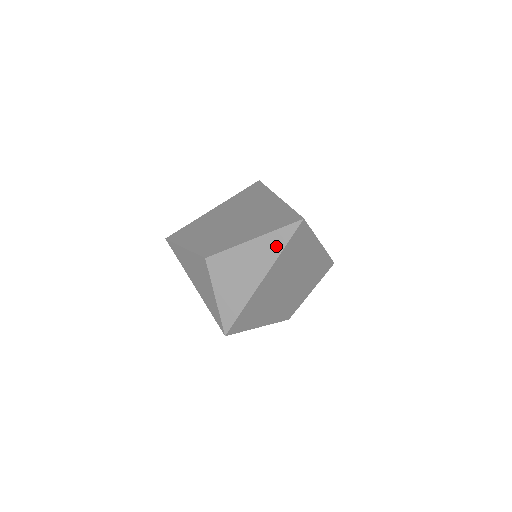
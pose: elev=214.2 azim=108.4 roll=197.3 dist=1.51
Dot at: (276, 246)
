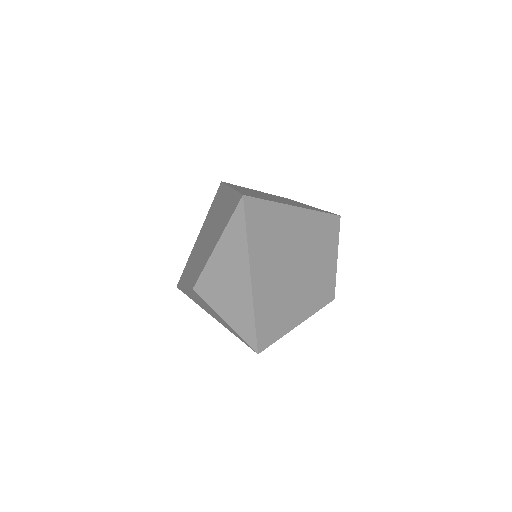
Dot at: (239, 239)
